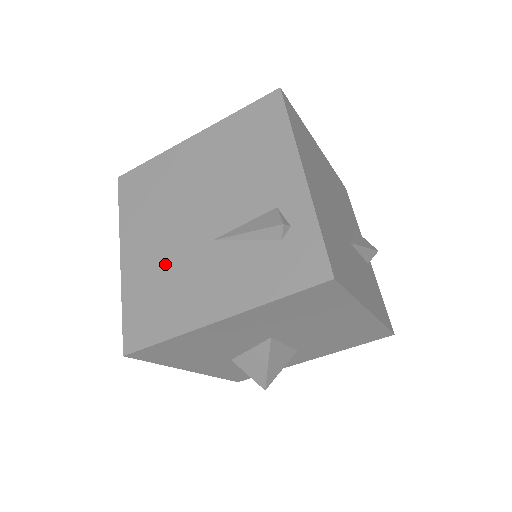
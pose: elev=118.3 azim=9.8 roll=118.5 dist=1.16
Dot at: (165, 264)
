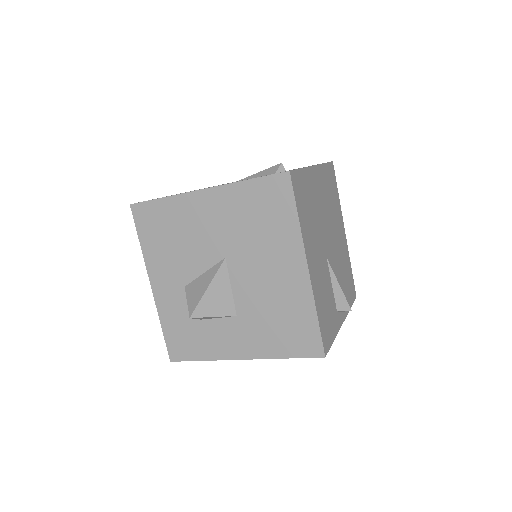
Dot at: occluded
